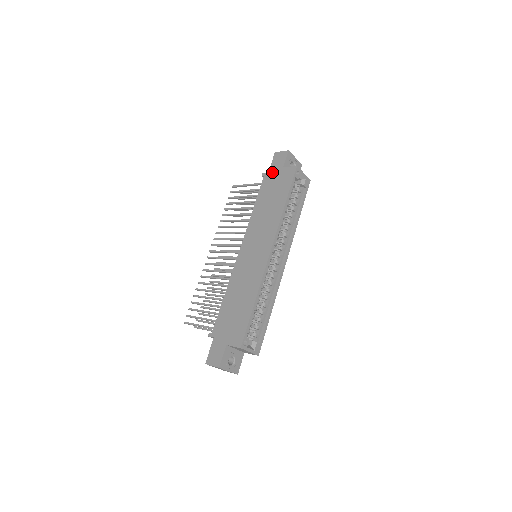
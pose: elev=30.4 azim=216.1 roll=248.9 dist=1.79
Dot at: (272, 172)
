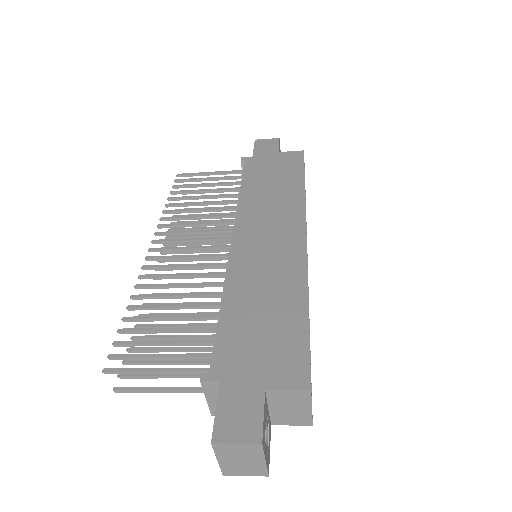
Dot at: (260, 156)
